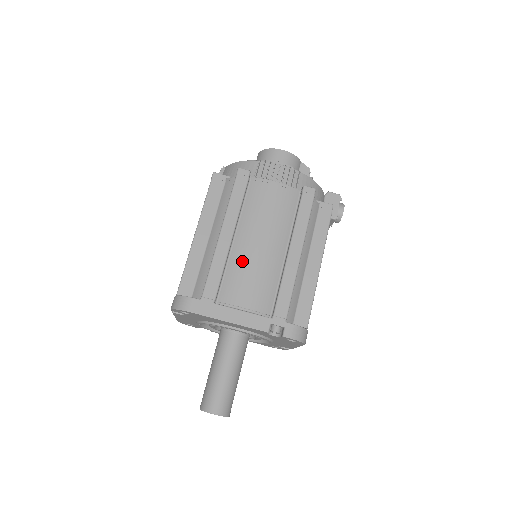
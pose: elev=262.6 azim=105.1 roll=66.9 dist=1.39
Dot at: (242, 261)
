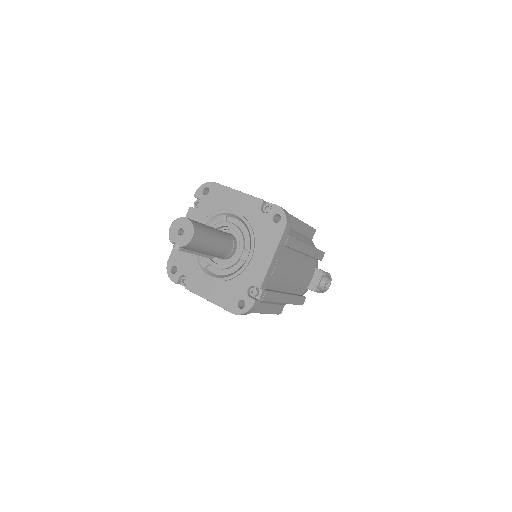
Dot at: occluded
